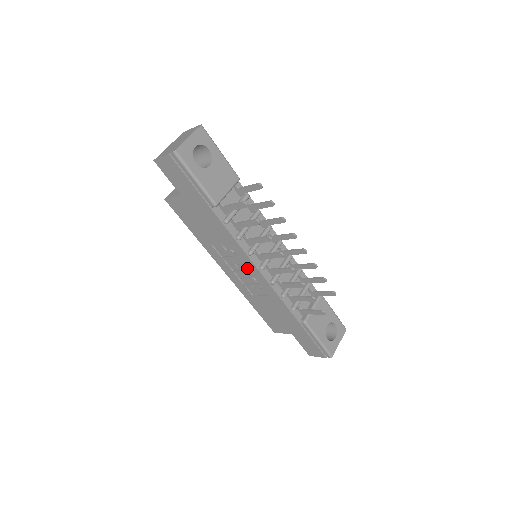
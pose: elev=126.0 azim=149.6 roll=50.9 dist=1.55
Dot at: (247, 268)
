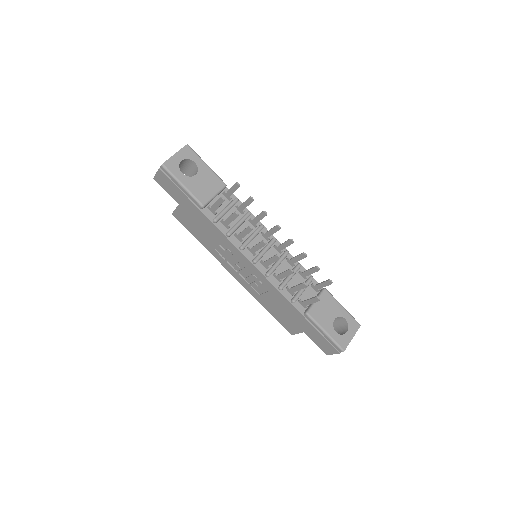
Dot at: (244, 264)
